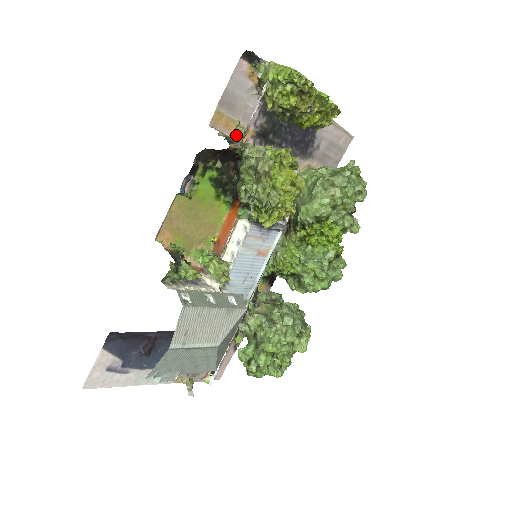
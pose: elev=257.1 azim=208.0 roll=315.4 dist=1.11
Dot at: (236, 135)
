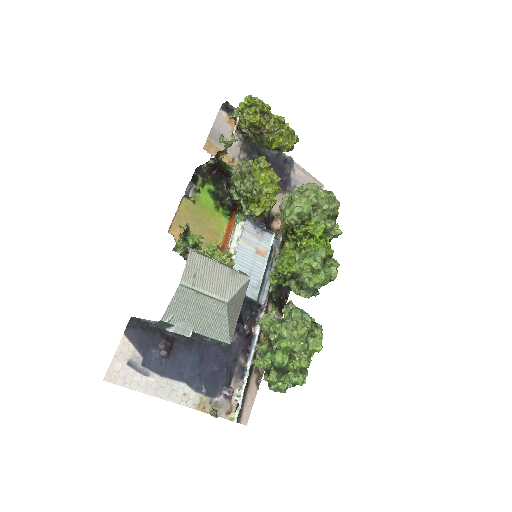
Dot at: (221, 142)
